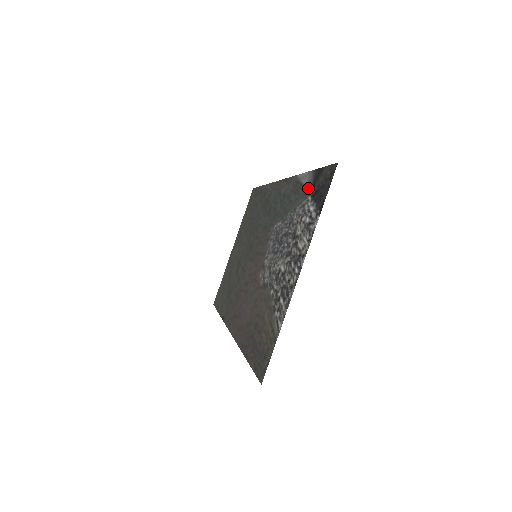
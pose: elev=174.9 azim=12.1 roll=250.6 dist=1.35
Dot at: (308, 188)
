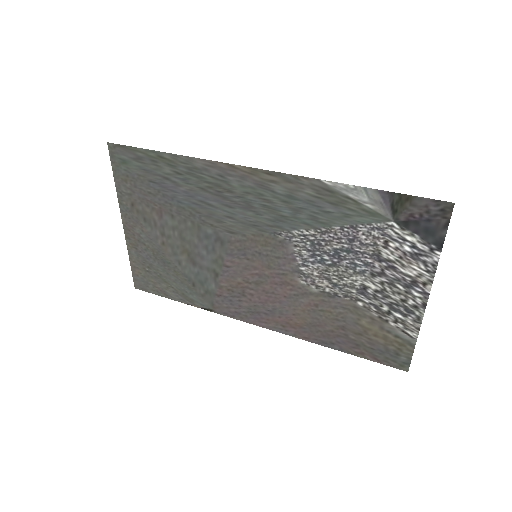
Dot at: (379, 211)
